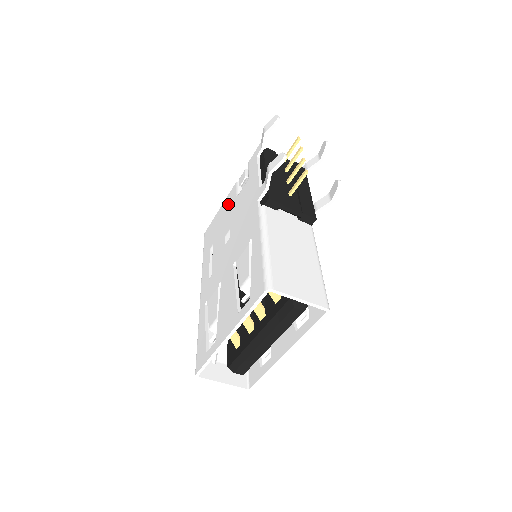
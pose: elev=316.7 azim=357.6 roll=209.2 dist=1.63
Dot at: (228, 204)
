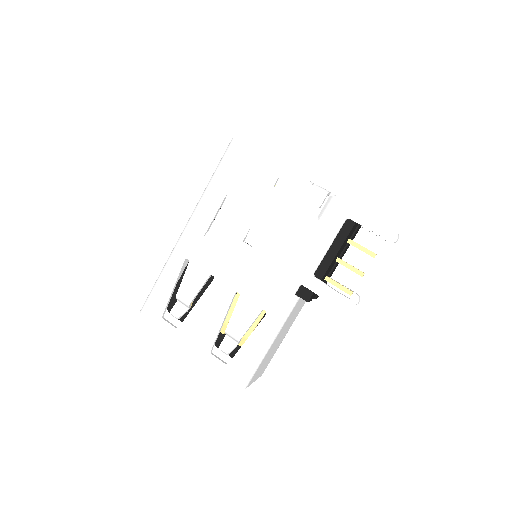
Dot at: (282, 182)
